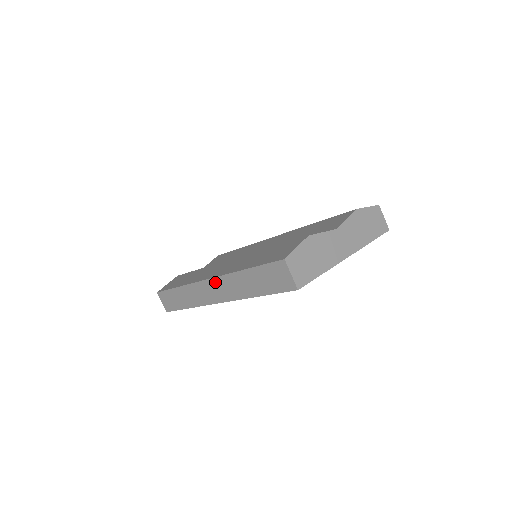
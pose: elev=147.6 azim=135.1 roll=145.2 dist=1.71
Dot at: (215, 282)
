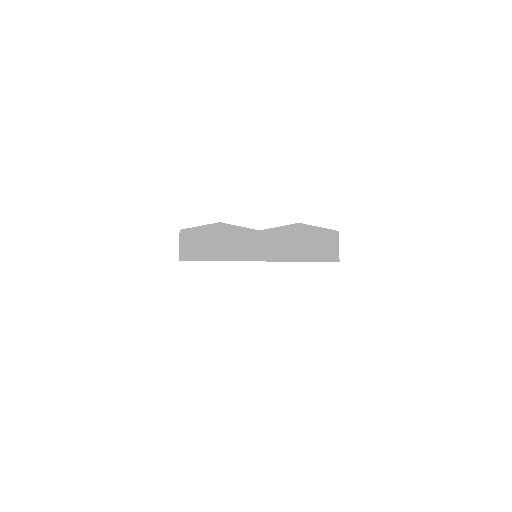
Dot at: occluded
